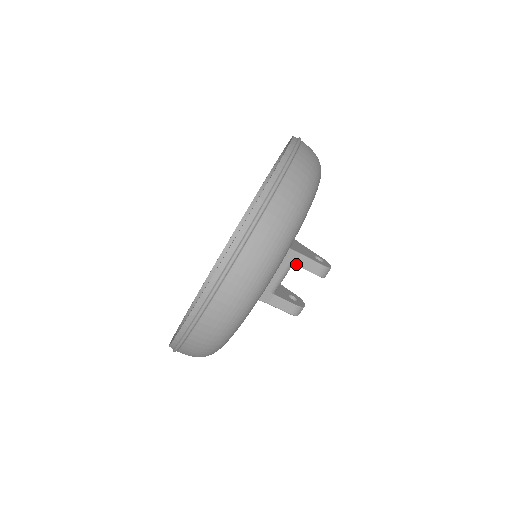
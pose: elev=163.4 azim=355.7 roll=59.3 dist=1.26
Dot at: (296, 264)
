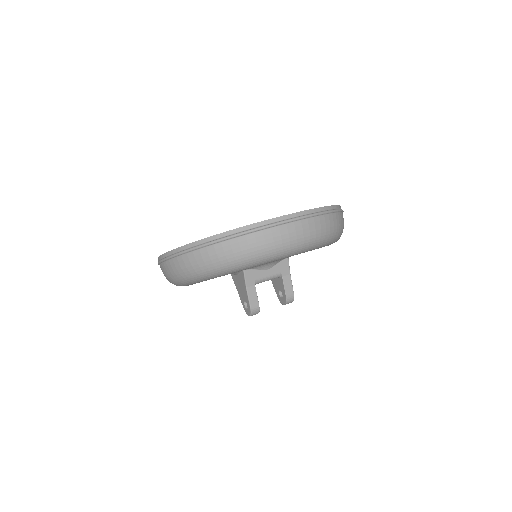
Dot at: (283, 277)
